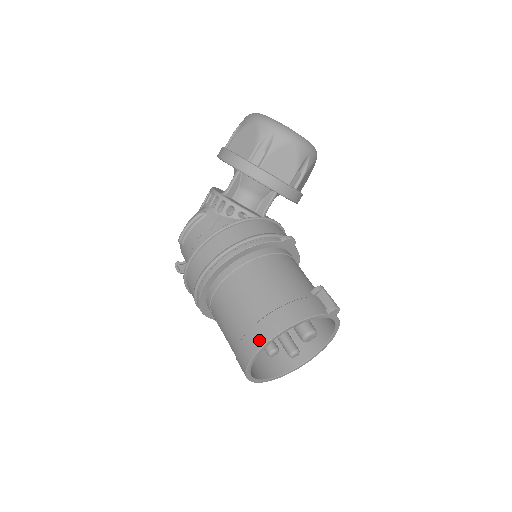
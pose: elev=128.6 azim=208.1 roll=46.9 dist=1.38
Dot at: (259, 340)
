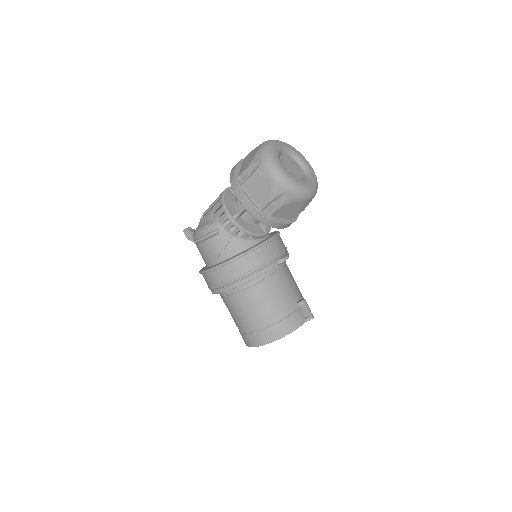
Dot at: (259, 341)
